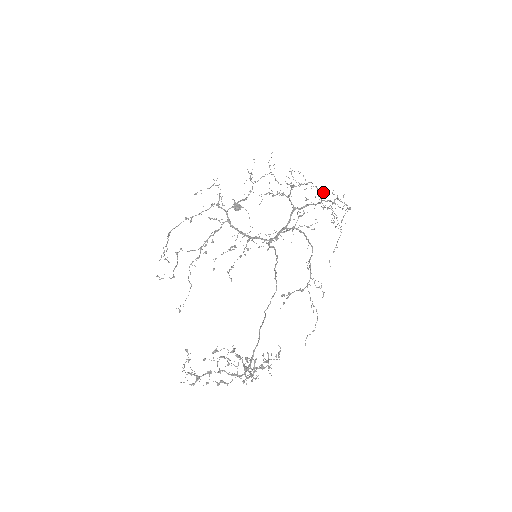
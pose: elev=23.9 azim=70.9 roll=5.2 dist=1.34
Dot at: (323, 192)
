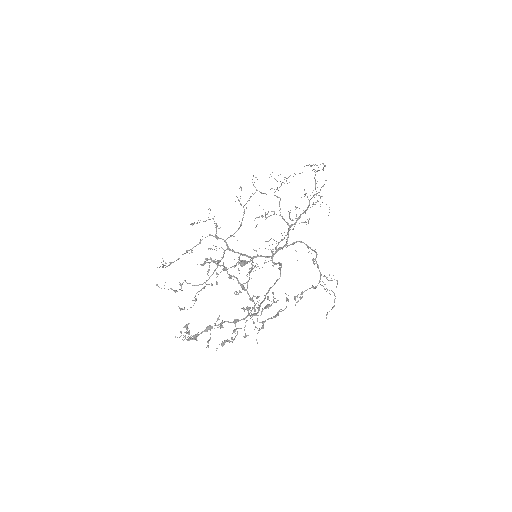
Dot at: occluded
